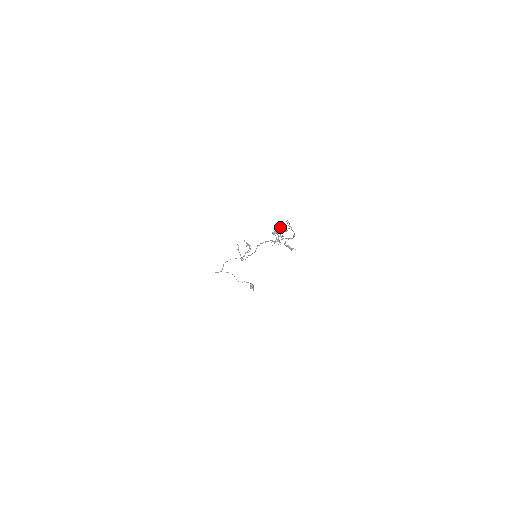
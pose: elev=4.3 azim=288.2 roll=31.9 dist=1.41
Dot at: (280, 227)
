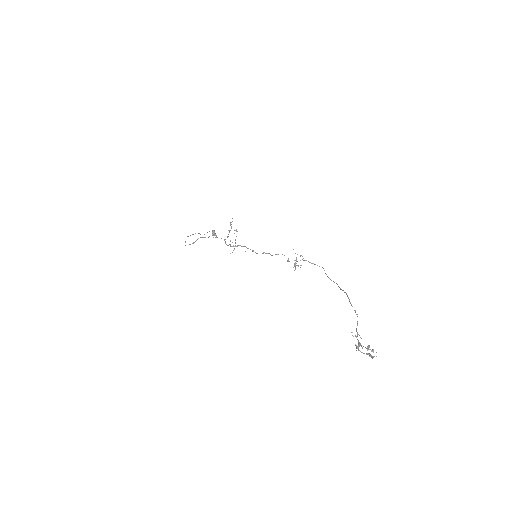
Dot at: (372, 351)
